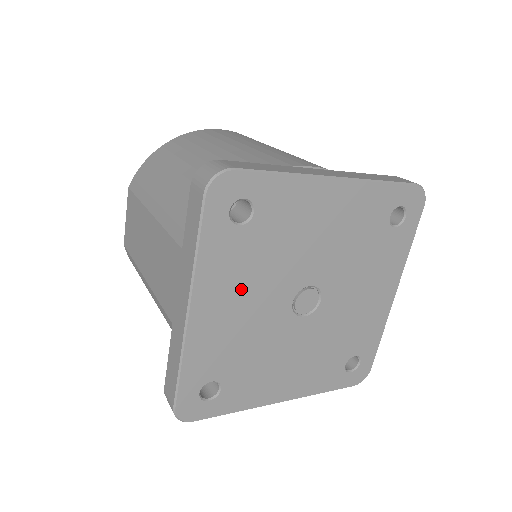
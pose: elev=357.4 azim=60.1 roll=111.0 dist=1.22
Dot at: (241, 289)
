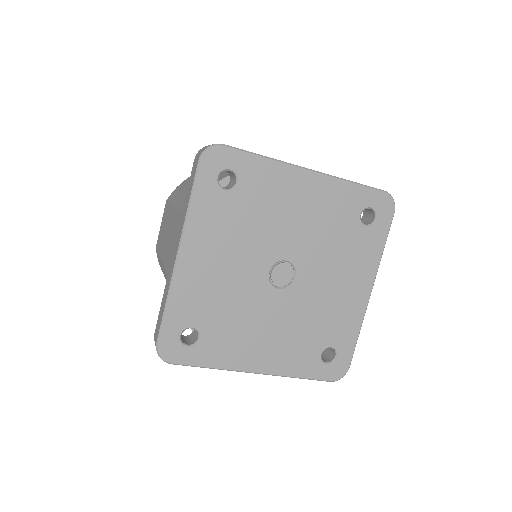
Dot at: (223, 246)
